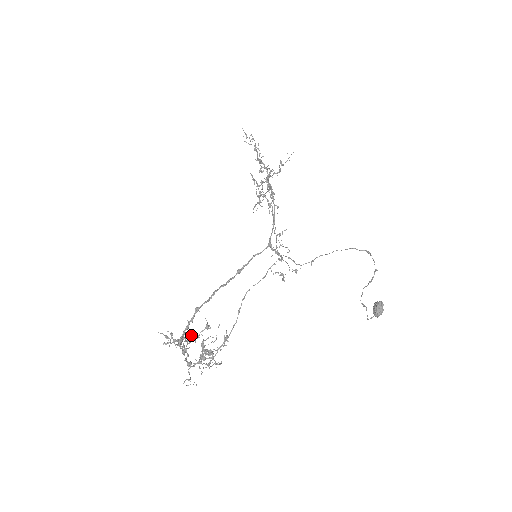
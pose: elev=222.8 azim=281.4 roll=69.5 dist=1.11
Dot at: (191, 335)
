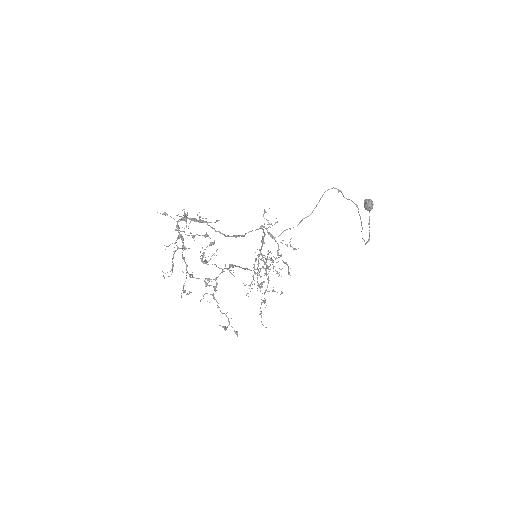
Dot at: (190, 232)
